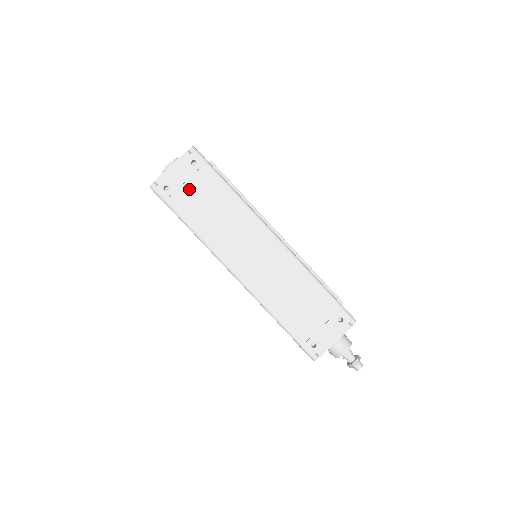
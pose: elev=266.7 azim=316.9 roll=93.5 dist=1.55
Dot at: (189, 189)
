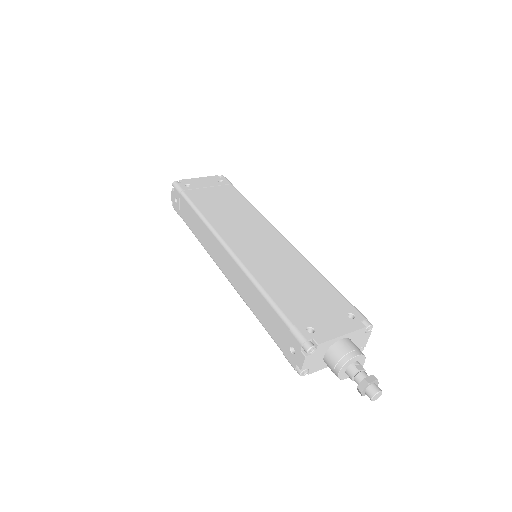
Dot at: (209, 191)
